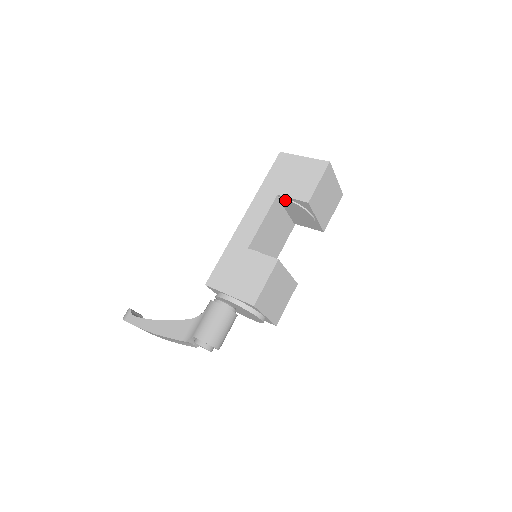
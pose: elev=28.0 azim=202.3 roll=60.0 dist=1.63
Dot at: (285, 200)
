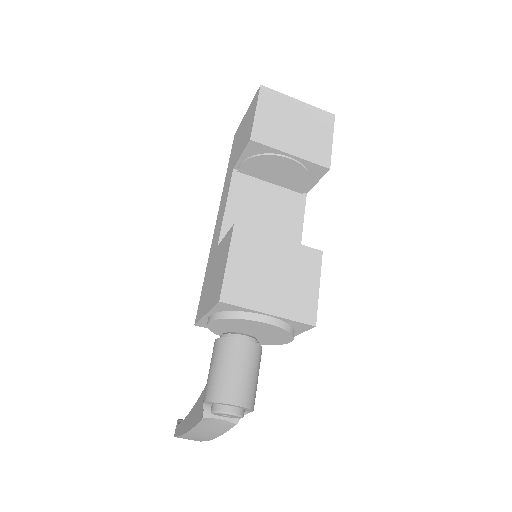
Dot at: (243, 166)
